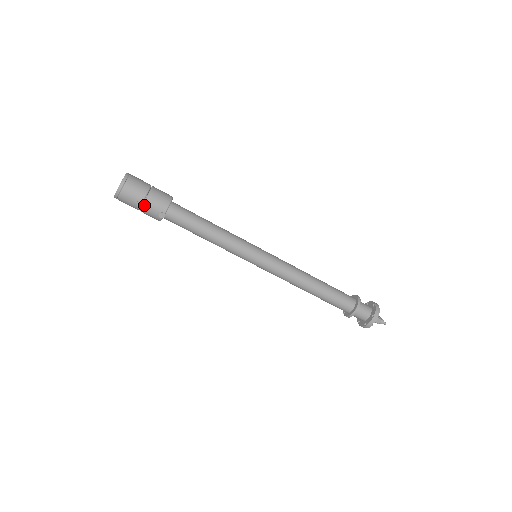
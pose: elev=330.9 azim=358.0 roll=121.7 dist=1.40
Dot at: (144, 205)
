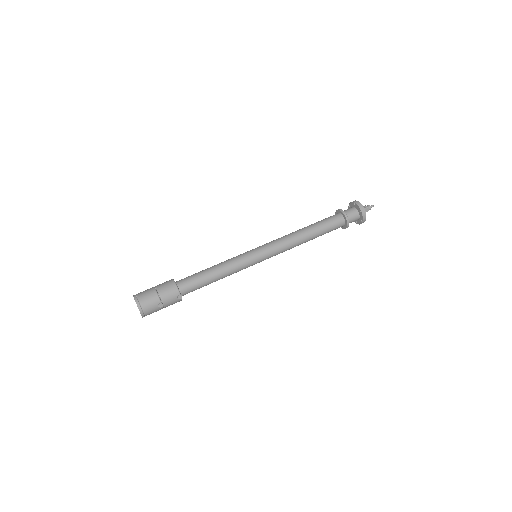
Dot at: (164, 303)
